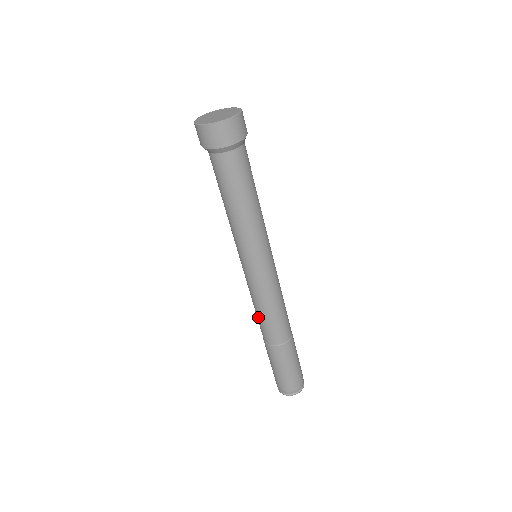
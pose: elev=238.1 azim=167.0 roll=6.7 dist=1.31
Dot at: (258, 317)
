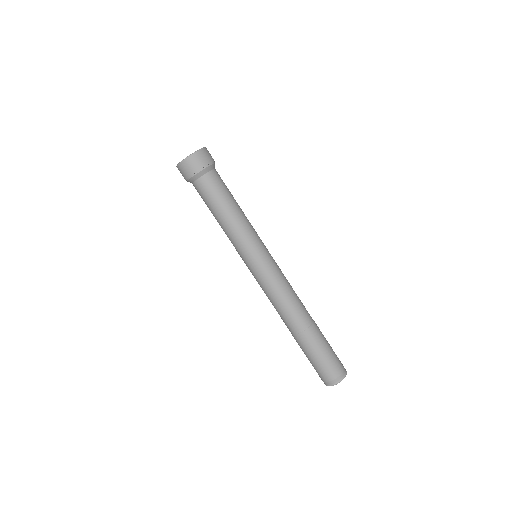
Dot at: occluded
